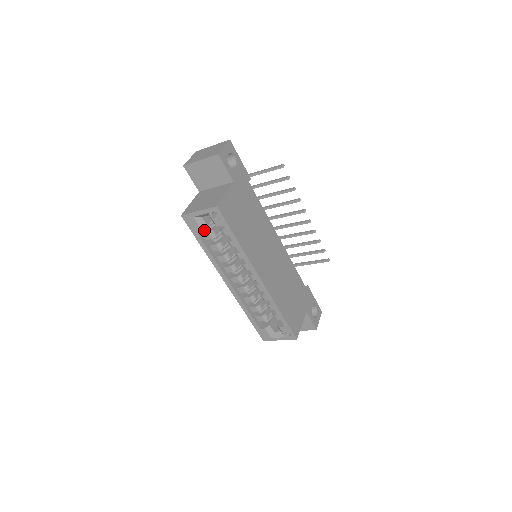
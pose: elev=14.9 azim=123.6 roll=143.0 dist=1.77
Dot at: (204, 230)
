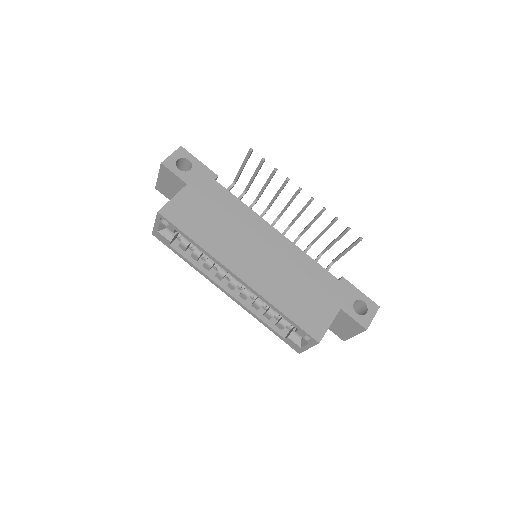
Dot at: occluded
